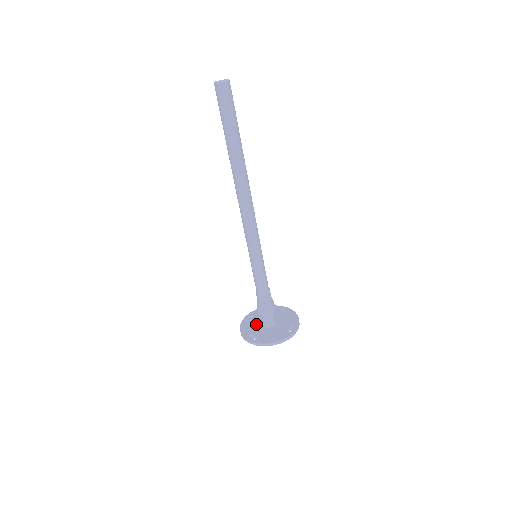
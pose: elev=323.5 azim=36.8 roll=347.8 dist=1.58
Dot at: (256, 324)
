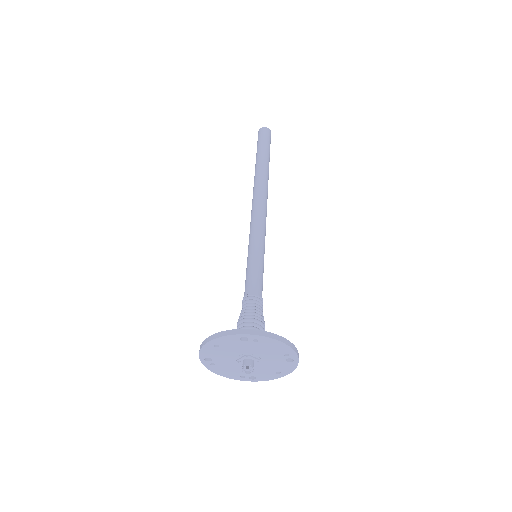
Dot at: occluded
